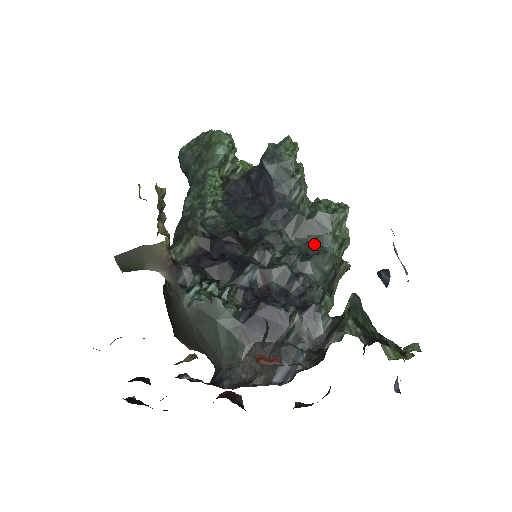
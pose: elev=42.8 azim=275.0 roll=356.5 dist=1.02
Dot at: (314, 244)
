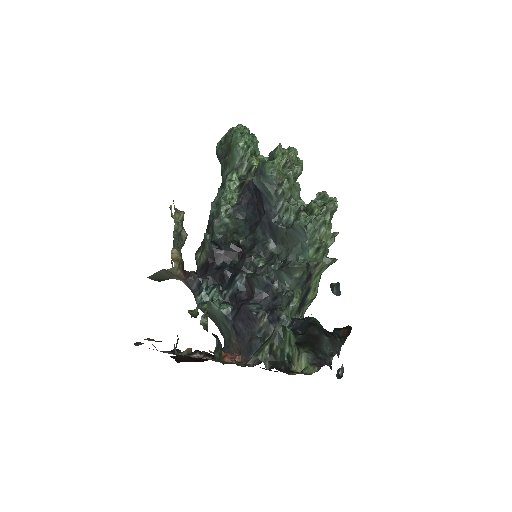
Dot at: (293, 251)
